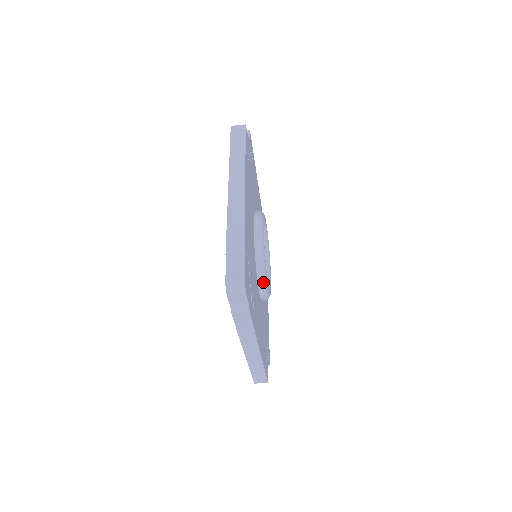
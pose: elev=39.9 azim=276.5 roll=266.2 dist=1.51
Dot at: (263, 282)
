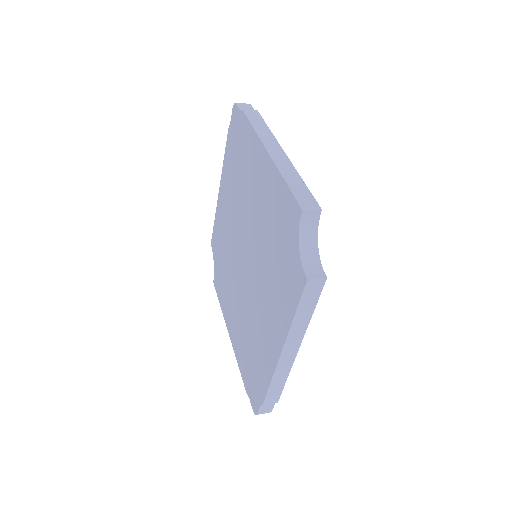
Dot at: occluded
